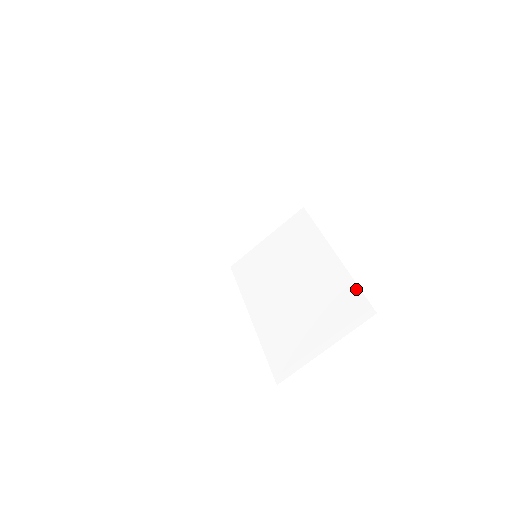
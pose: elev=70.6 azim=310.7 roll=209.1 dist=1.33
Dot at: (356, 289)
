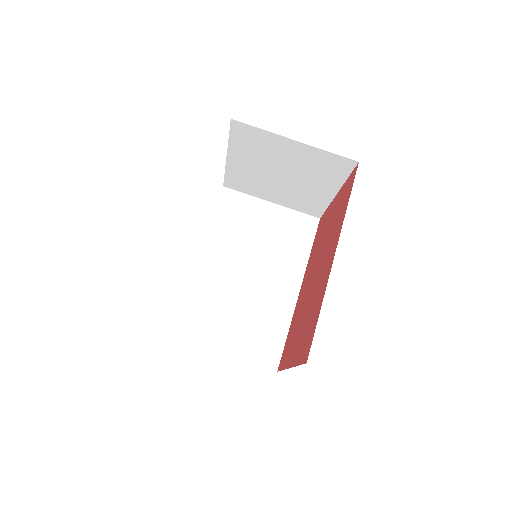
Dot at: (284, 338)
